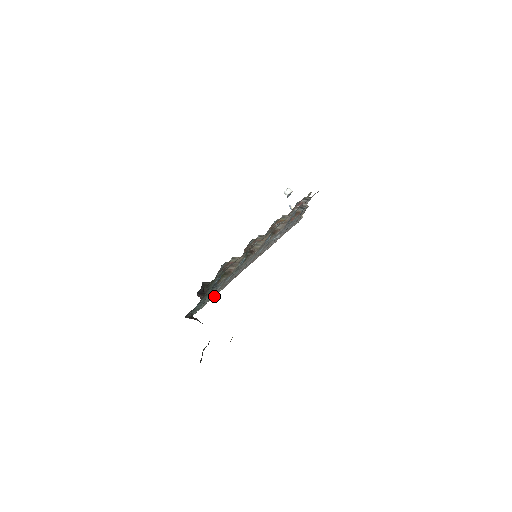
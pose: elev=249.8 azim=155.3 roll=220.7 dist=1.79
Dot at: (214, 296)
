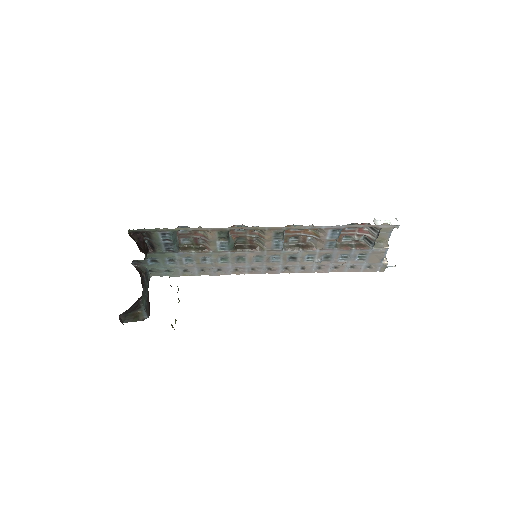
Dot at: (195, 274)
